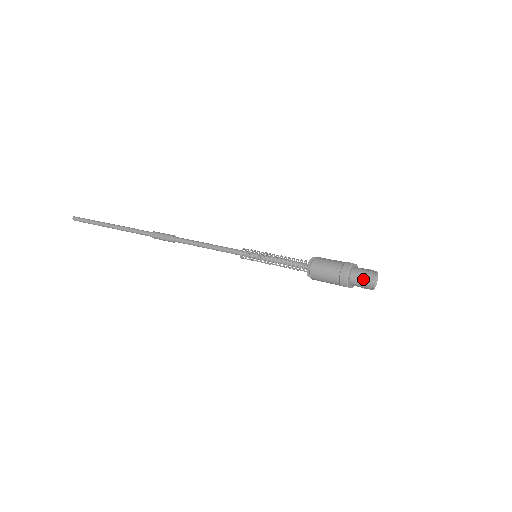
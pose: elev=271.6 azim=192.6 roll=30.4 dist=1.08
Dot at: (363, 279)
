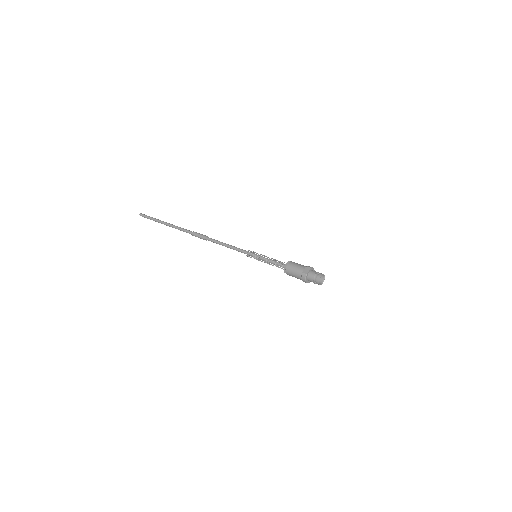
Dot at: occluded
